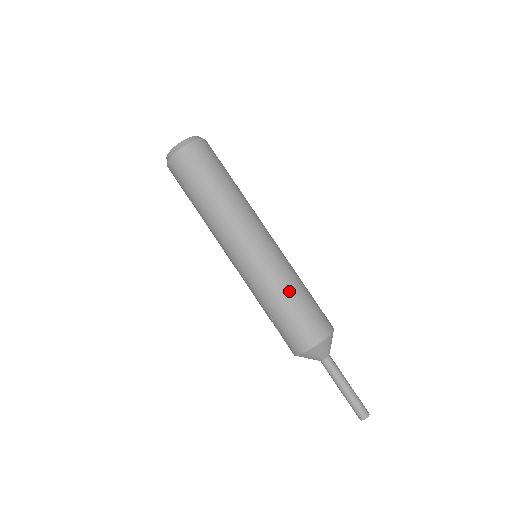
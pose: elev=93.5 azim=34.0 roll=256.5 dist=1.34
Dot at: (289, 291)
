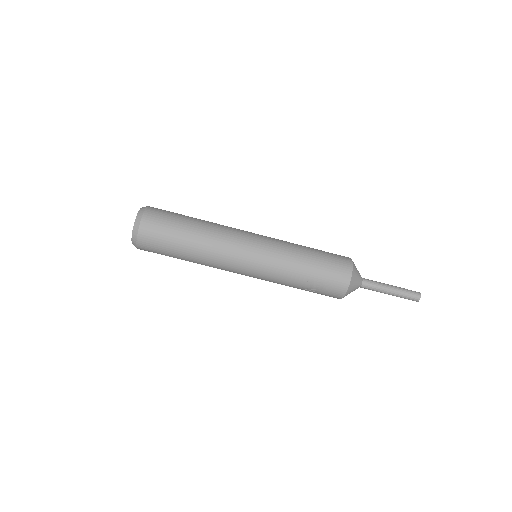
Dot at: (303, 251)
